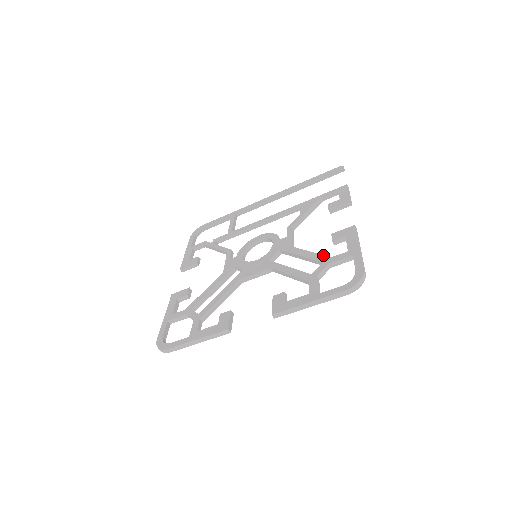
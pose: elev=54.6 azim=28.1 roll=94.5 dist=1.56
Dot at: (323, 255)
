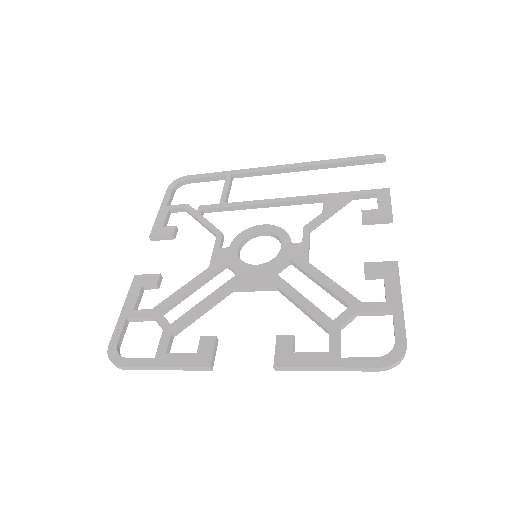
Dot at: (351, 294)
